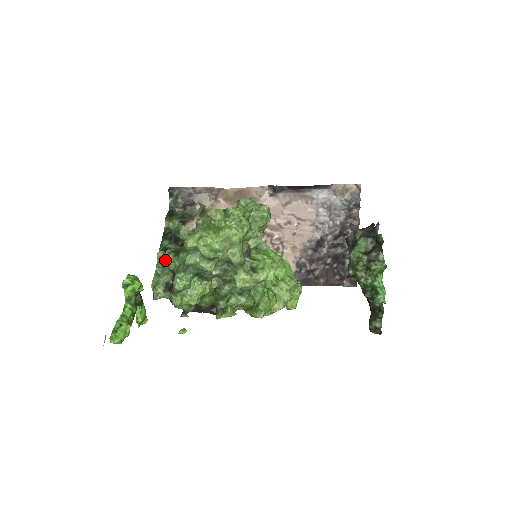
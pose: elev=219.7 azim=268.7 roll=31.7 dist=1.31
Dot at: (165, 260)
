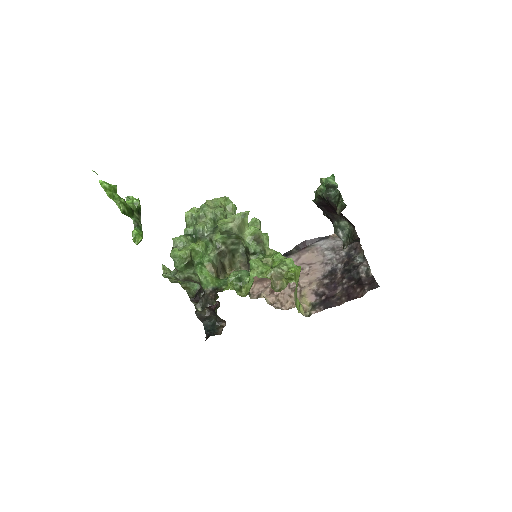
Dot at: occluded
